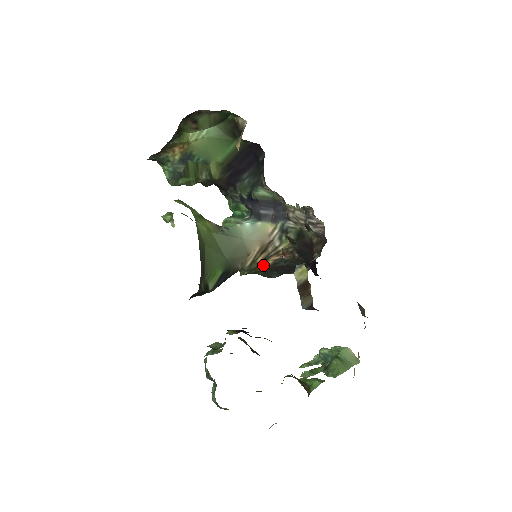
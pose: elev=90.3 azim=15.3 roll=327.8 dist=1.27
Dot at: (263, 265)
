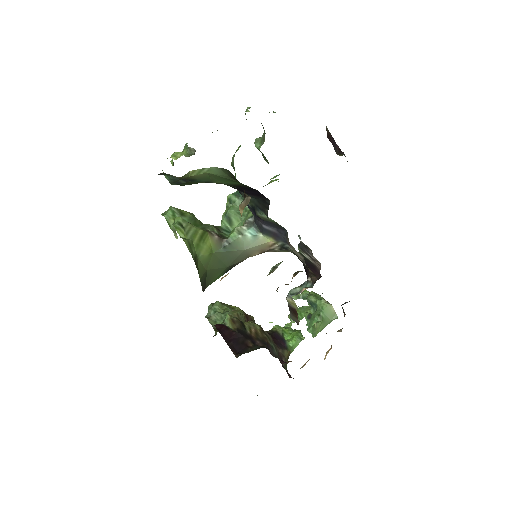
Dot at: occluded
